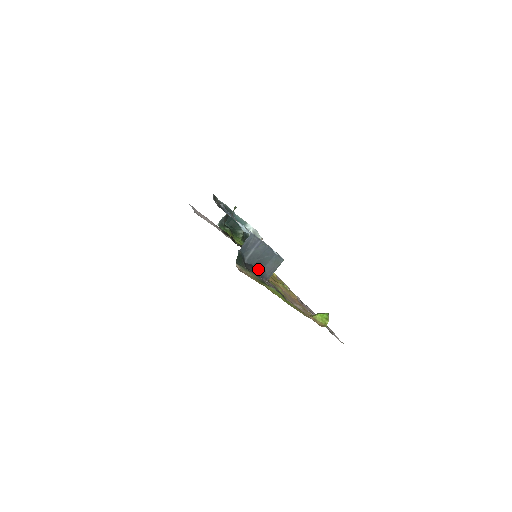
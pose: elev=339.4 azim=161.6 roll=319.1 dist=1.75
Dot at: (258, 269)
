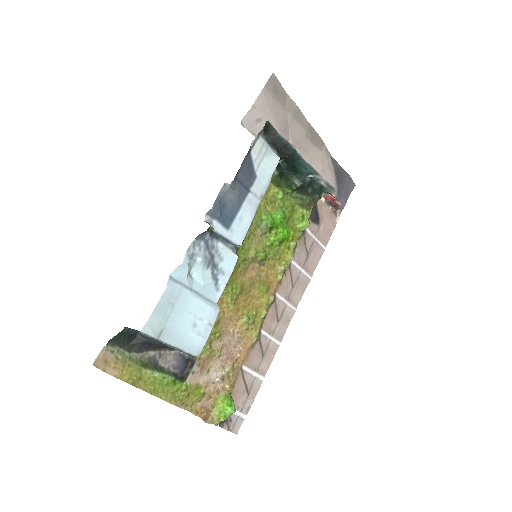
Dot at: (159, 343)
